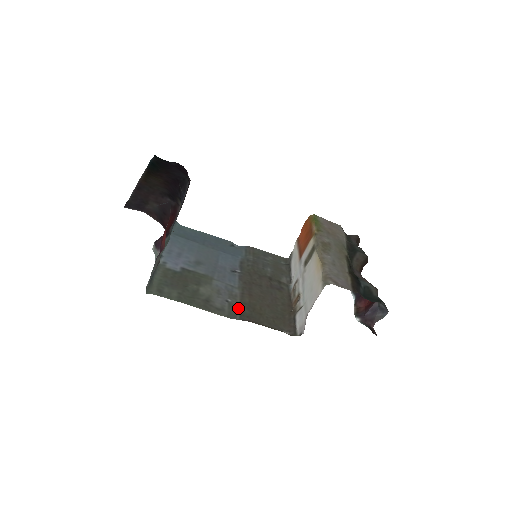
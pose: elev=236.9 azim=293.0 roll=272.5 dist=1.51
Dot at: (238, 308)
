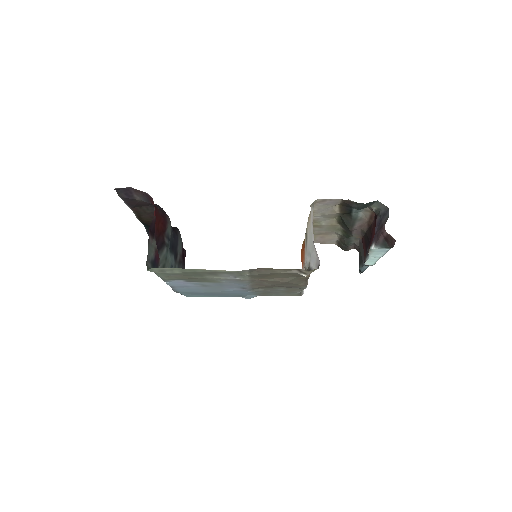
Dot at: (247, 275)
